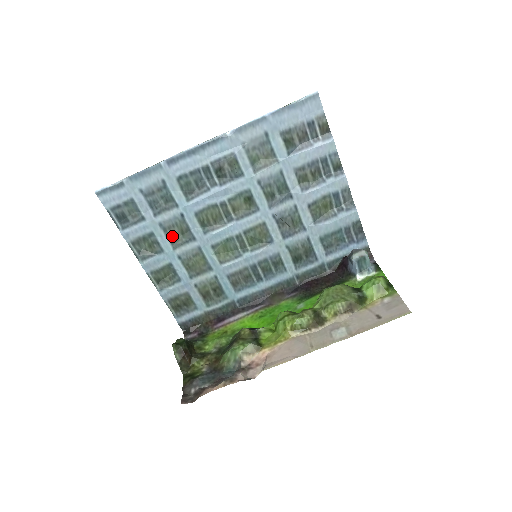
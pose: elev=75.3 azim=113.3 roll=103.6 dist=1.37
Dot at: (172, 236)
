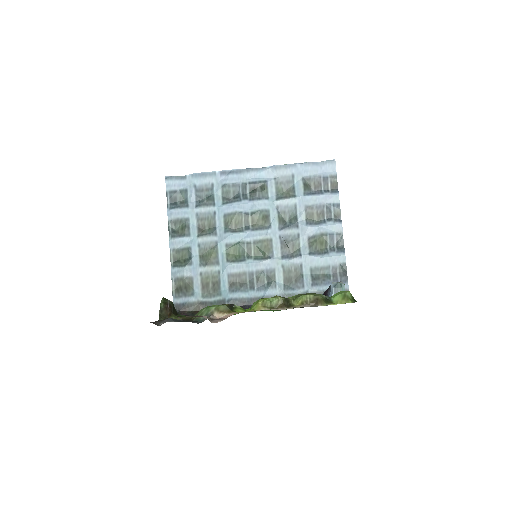
Dot at: (201, 227)
